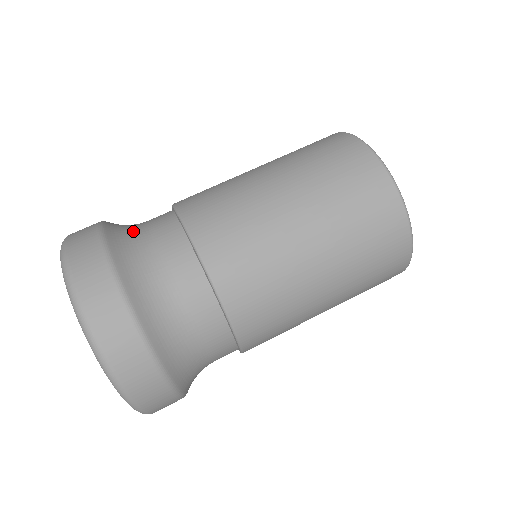
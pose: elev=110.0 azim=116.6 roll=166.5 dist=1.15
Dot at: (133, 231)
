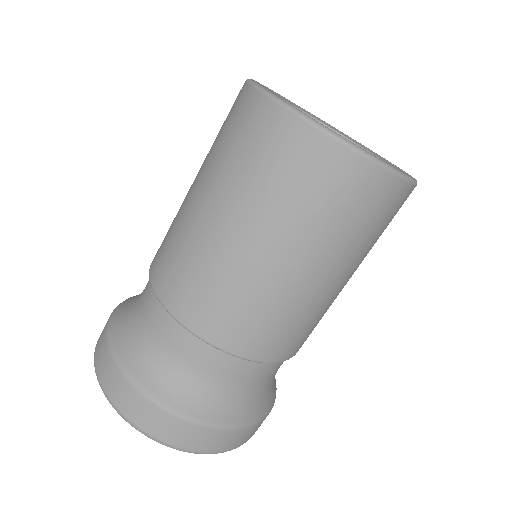
Dot at: (206, 390)
